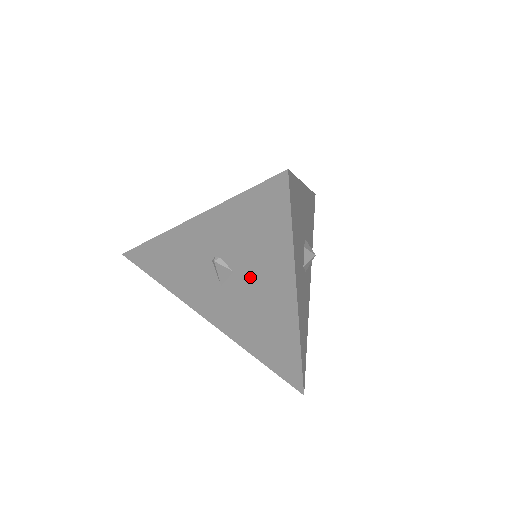
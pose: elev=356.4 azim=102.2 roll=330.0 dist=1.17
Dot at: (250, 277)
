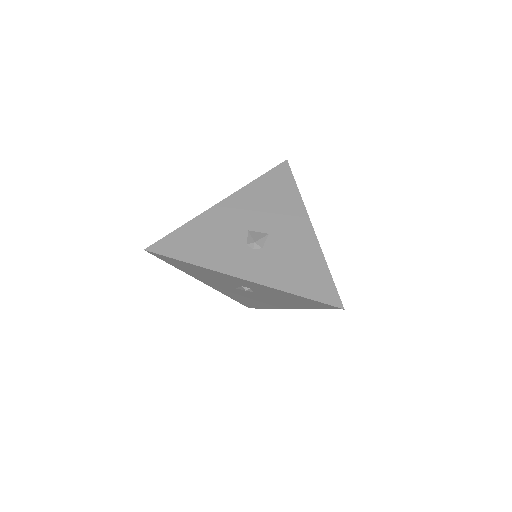
Dot at: (265, 297)
